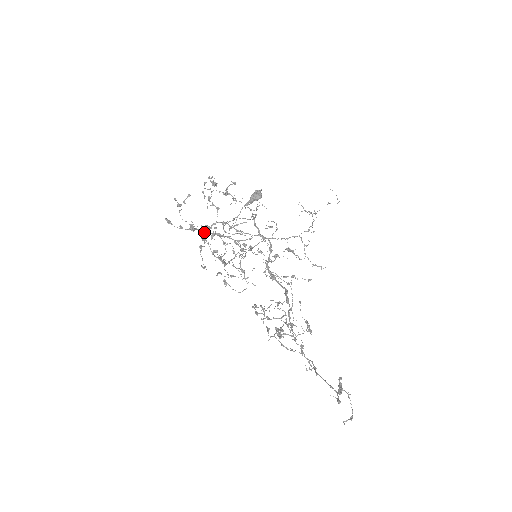
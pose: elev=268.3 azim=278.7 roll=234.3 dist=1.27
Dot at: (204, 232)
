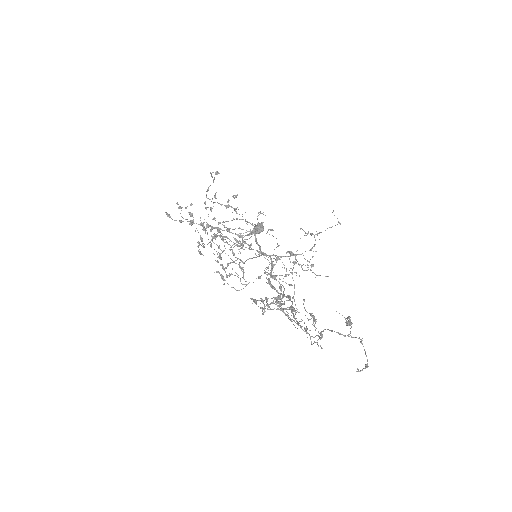
Dot at: occluded
